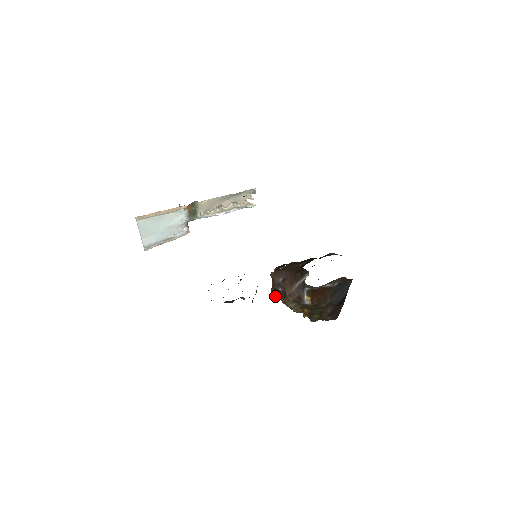
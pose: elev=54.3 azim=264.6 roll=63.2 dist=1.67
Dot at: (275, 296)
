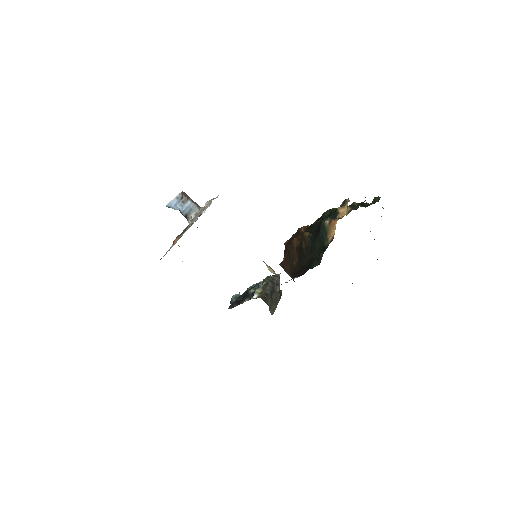
Dot at: occluded
